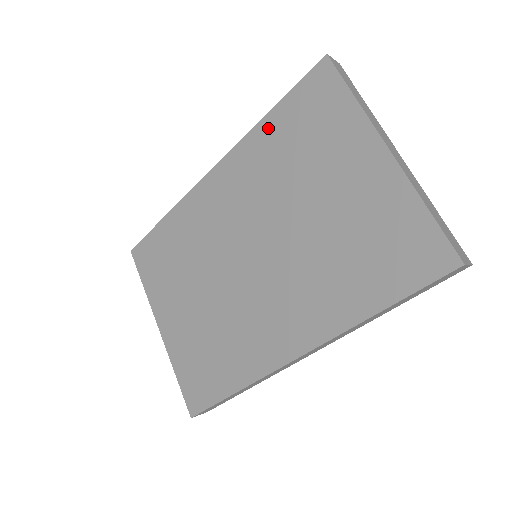
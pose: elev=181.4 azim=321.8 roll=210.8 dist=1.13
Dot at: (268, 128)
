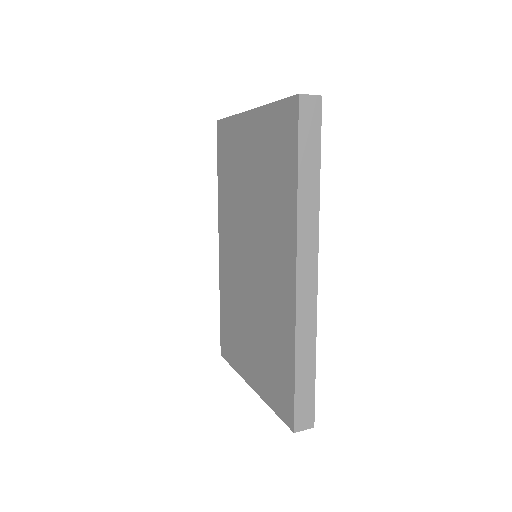
Dot at: (221, 184)
